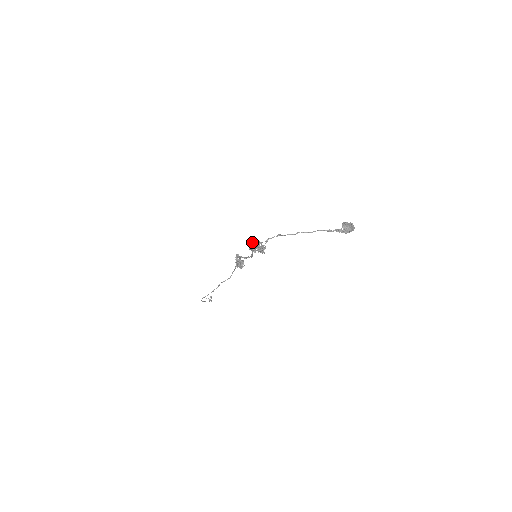
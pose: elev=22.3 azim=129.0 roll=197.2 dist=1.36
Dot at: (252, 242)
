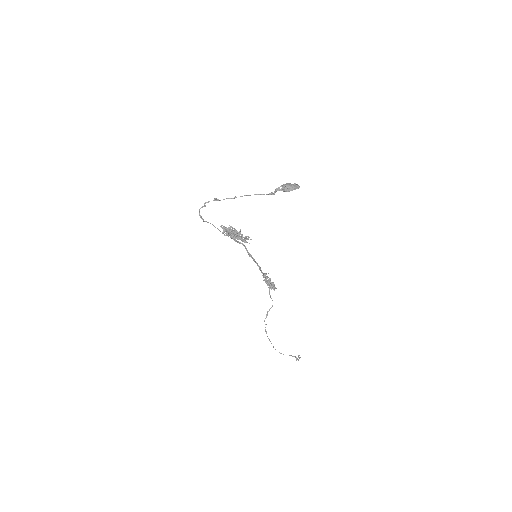
Dot at: (224, 227)
